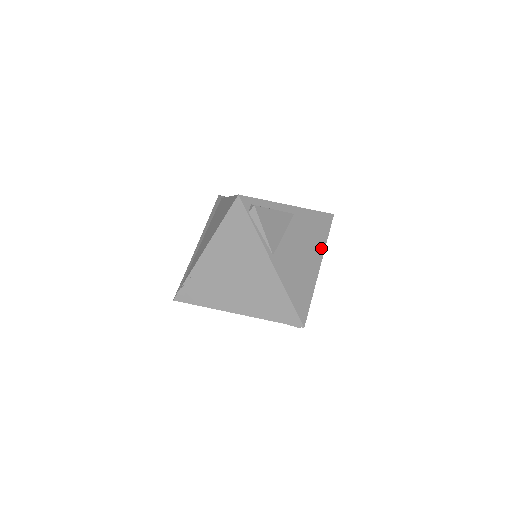
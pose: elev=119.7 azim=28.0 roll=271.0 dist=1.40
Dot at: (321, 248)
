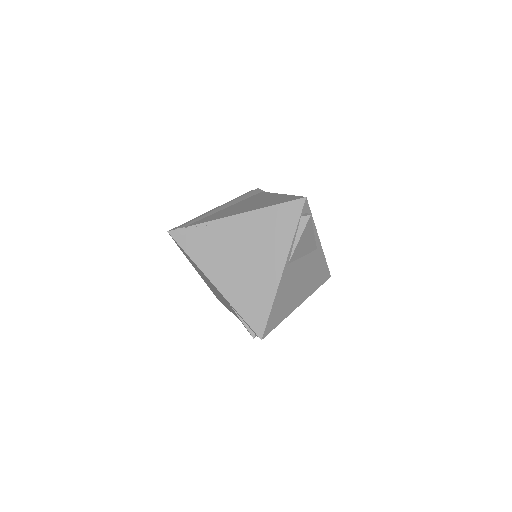
Dot at: (310, 292)
